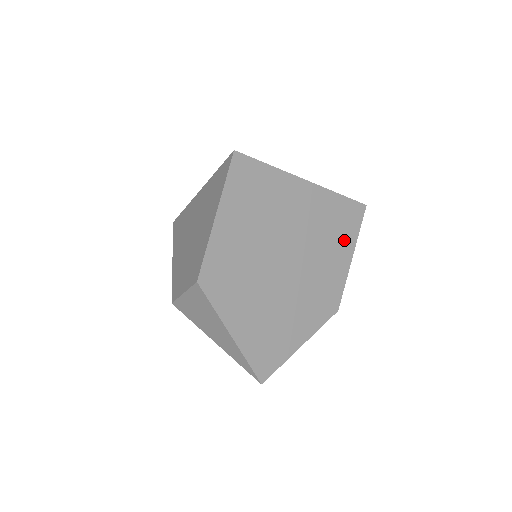
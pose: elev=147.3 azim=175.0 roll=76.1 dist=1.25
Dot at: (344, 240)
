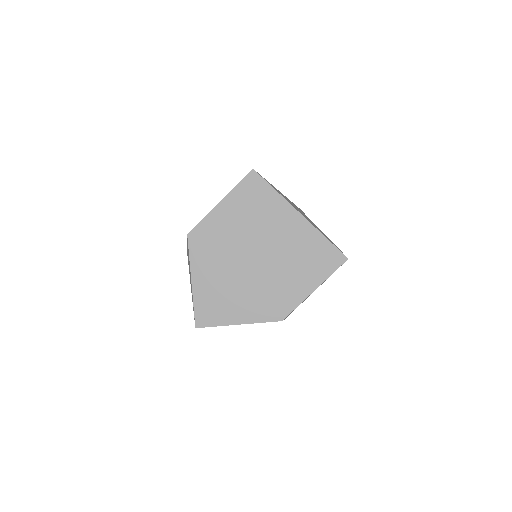
Dot at: (313, 273)
